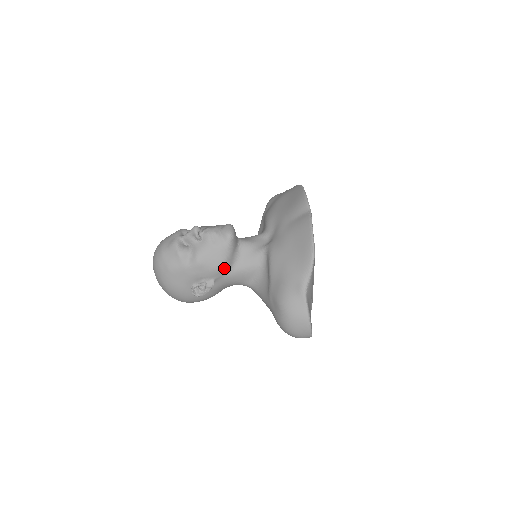
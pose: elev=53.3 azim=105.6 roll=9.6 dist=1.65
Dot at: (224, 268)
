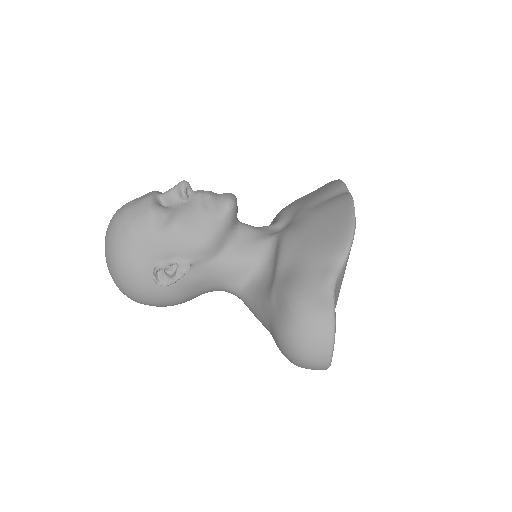
Dot at: (210, 247)
